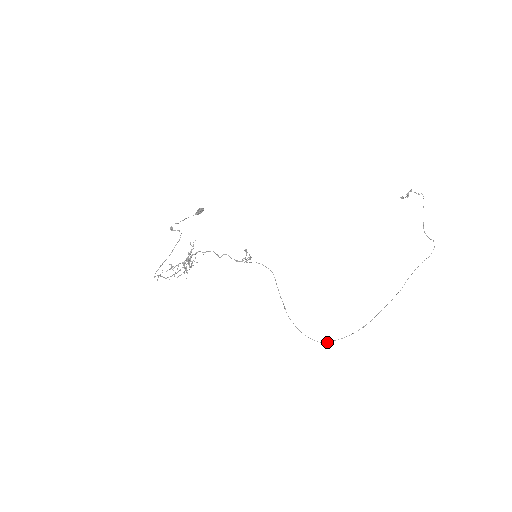
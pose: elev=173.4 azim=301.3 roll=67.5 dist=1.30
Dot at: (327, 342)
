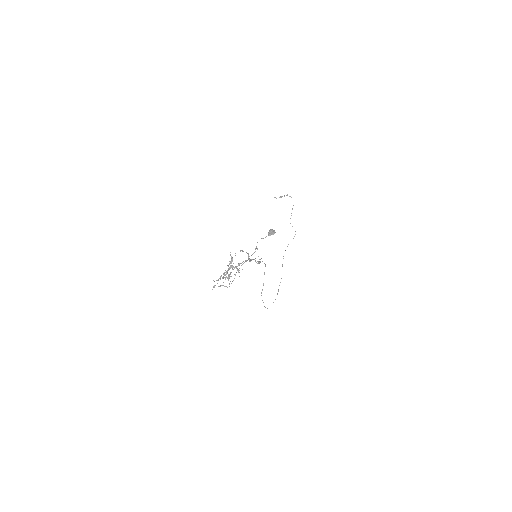
Dot at: occluded
